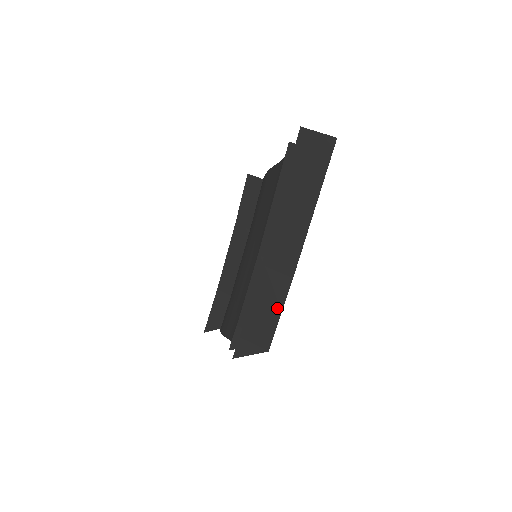
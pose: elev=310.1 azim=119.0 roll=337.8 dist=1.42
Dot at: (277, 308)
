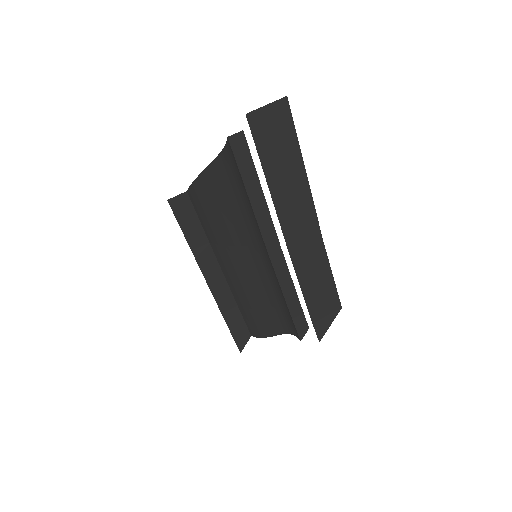
Dot at: (326, 274)
